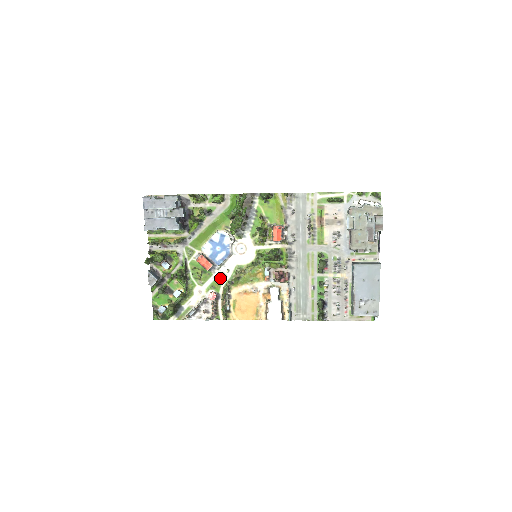
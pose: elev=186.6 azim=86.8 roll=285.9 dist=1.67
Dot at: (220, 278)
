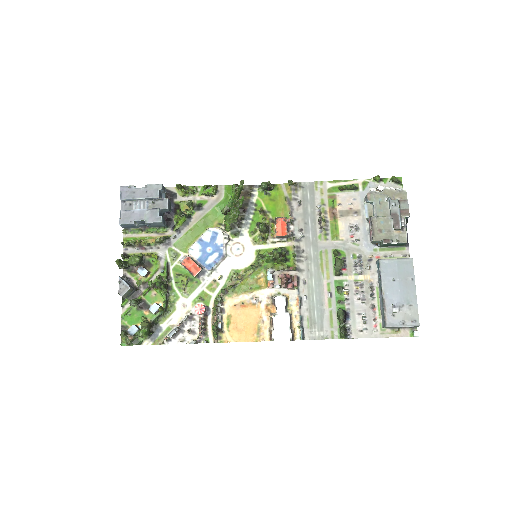
Dot at: (211, 287)
